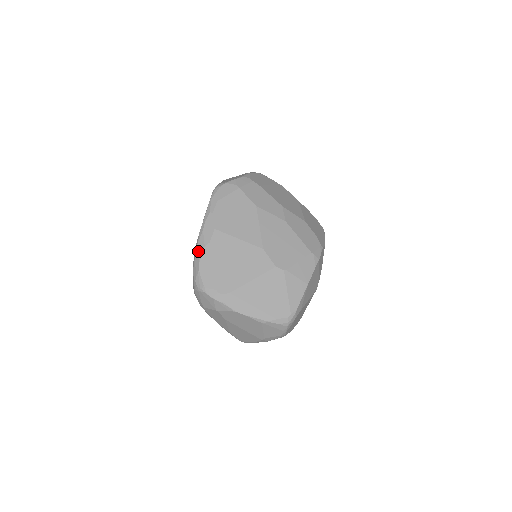
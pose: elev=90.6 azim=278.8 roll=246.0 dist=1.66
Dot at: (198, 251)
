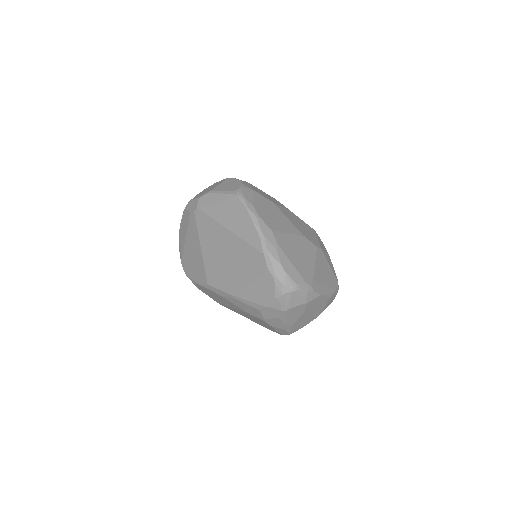
Dot at: (273, 256)
